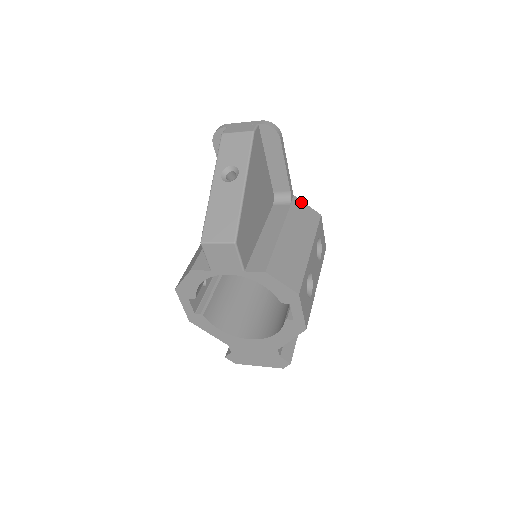
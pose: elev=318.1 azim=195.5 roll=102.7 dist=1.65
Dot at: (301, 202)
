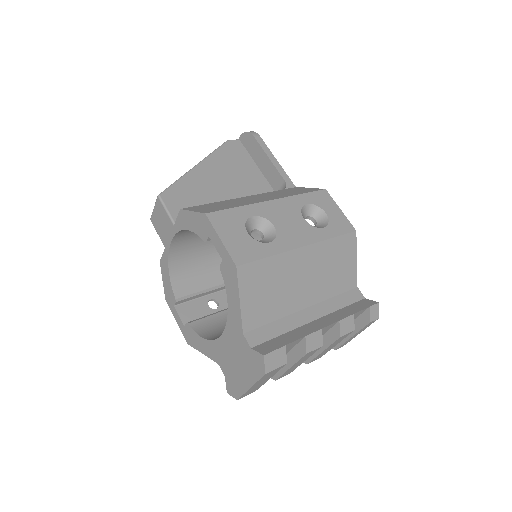
Dot at: (302, 188)
